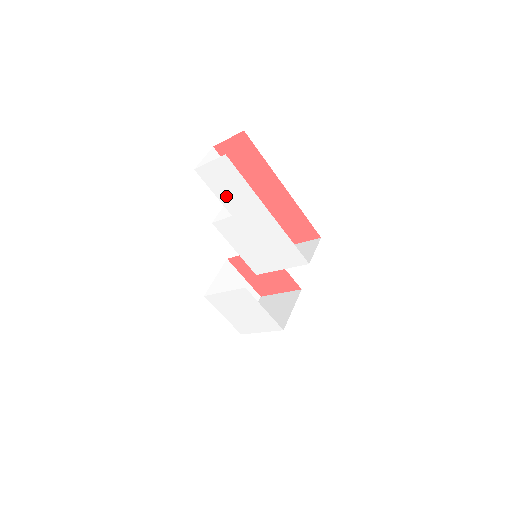
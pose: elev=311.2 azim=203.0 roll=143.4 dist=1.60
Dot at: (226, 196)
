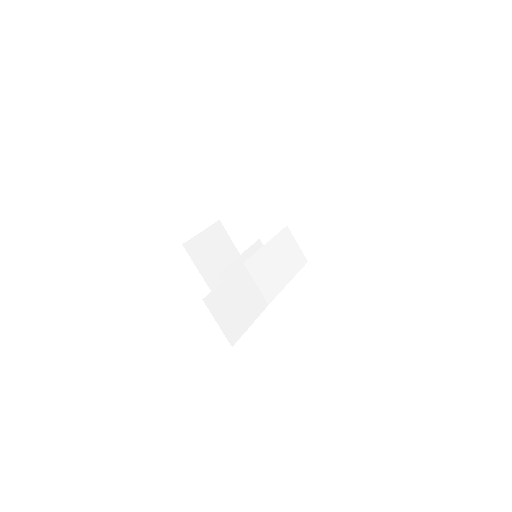
Dot at: occluded
